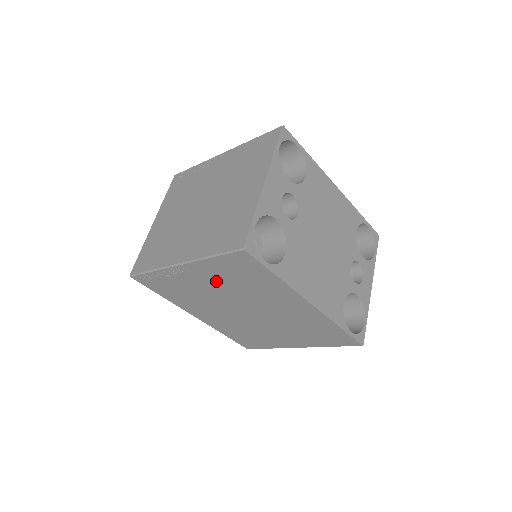
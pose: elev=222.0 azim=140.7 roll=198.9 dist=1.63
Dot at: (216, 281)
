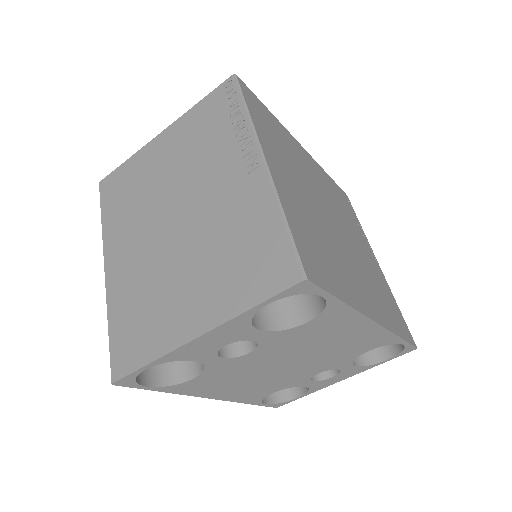
Dot at: occluded
